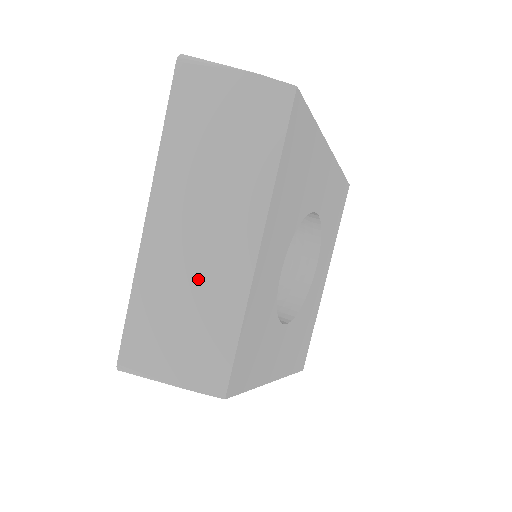
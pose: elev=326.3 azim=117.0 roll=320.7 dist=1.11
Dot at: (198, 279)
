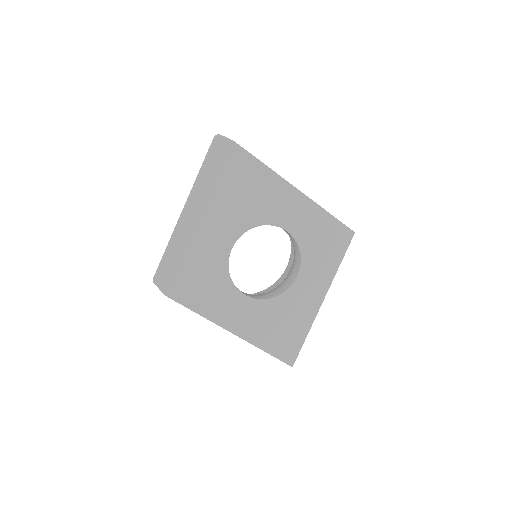
Dot at: (183, 236)
